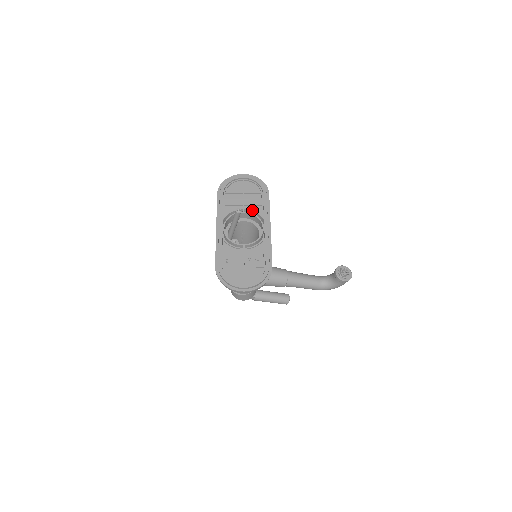
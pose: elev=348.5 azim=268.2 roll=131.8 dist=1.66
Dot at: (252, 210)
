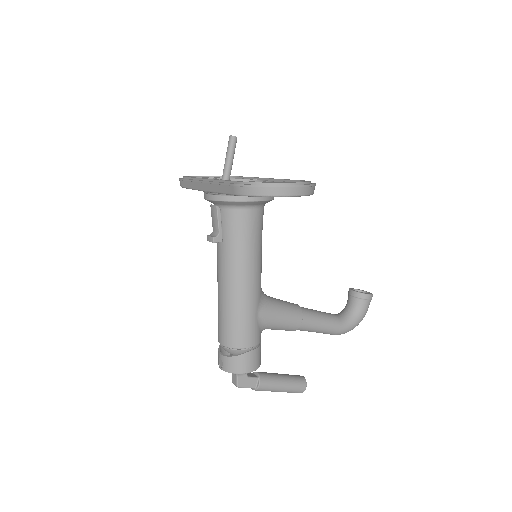
Dot at: (236, 179)
